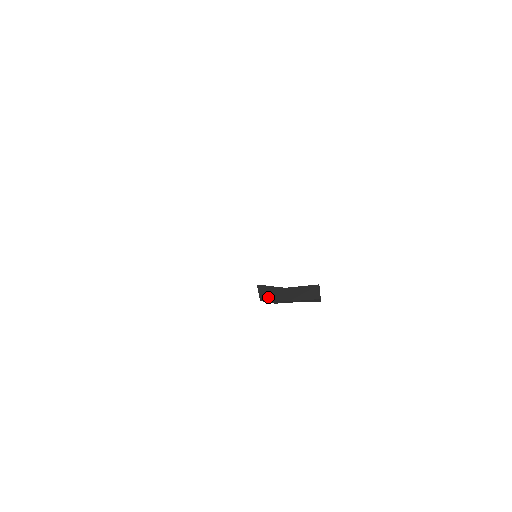
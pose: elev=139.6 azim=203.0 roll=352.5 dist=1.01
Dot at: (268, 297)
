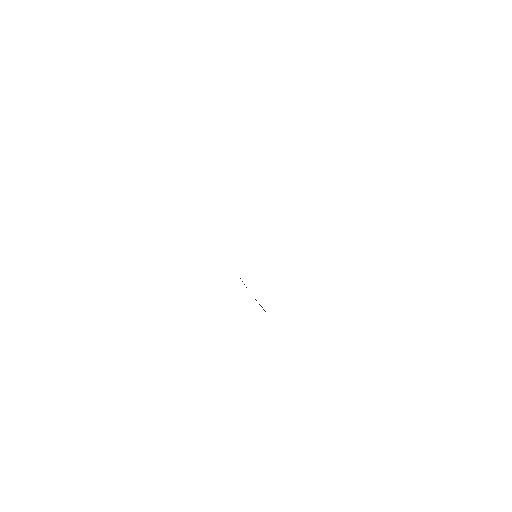
Dot at: occluded
